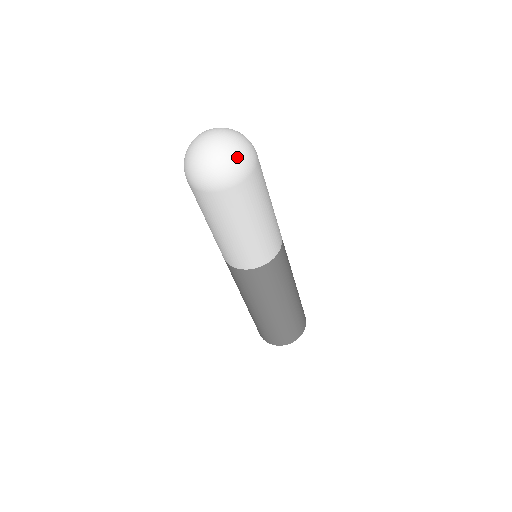
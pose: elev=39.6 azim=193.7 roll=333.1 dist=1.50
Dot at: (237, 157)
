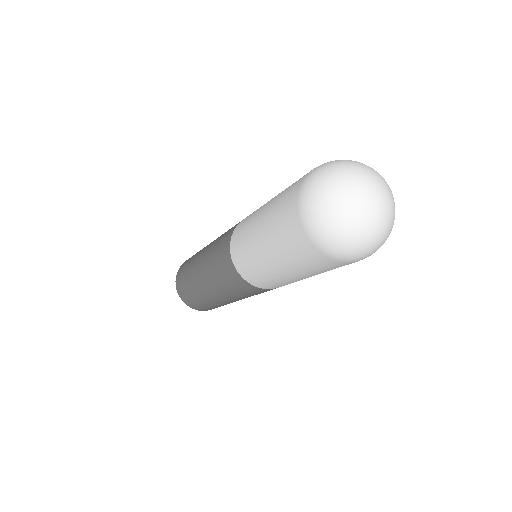
Dot at: (378, 243)
